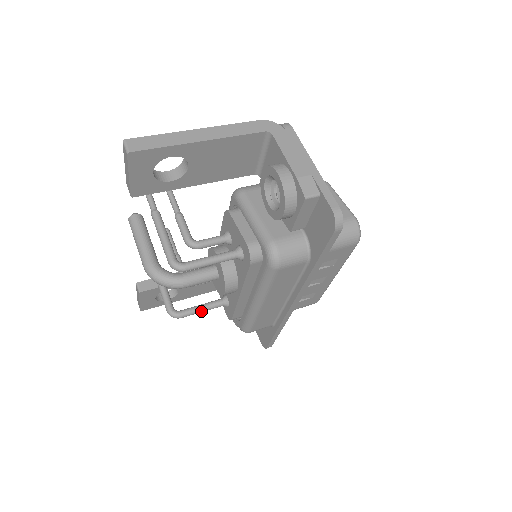
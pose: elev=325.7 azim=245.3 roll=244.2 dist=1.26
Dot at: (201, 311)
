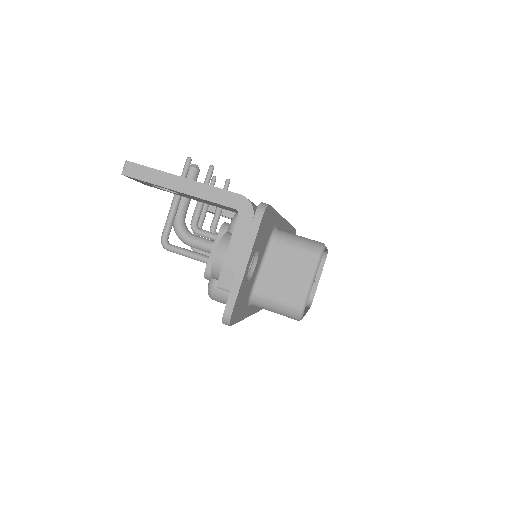
Dot at: occluded
